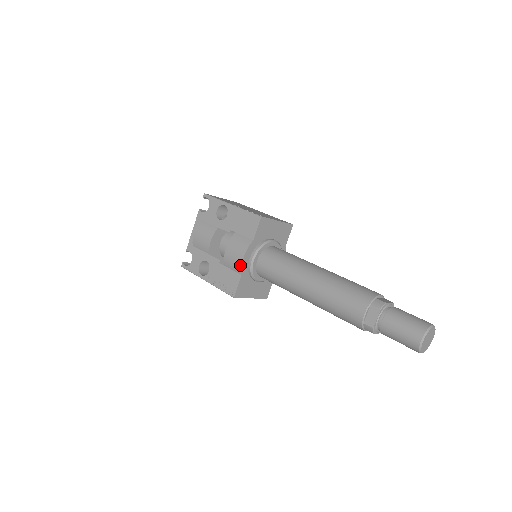
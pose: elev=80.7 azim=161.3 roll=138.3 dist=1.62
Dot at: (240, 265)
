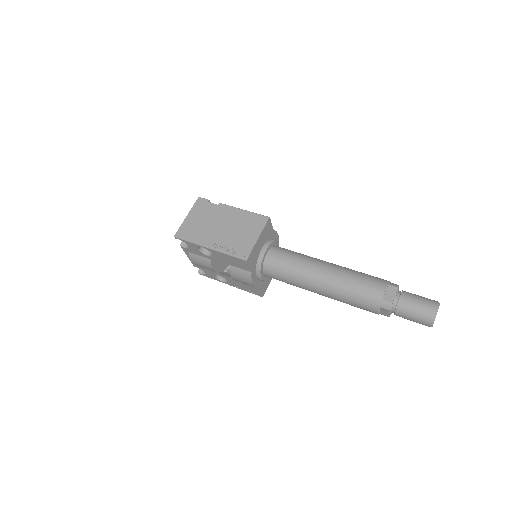
Dot at: occluded
